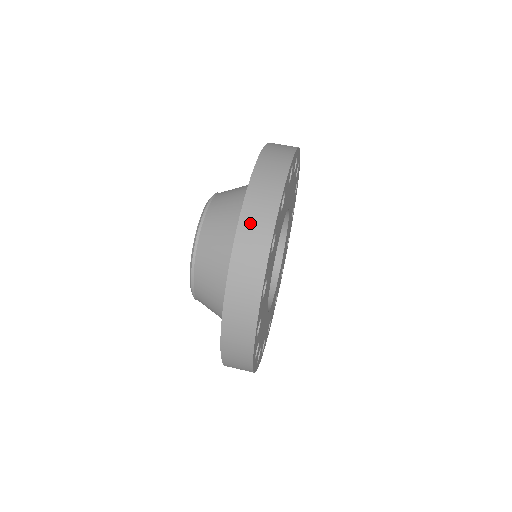
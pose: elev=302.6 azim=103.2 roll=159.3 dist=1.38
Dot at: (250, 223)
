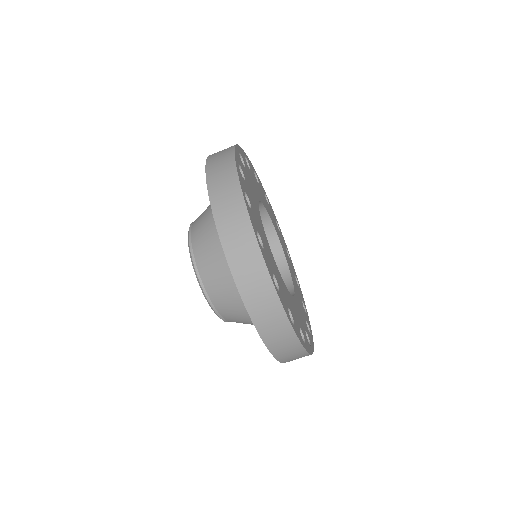
Dot at: (230, 236)
